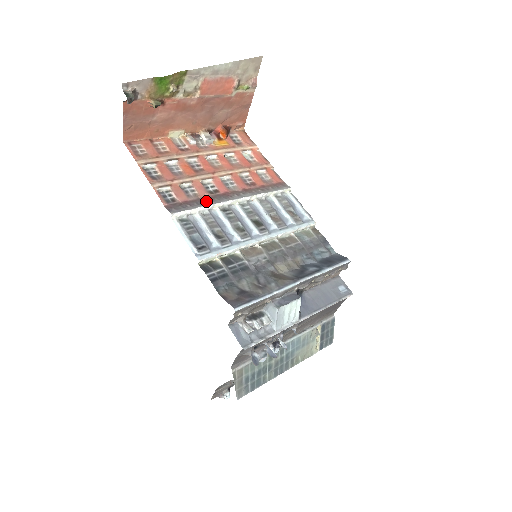
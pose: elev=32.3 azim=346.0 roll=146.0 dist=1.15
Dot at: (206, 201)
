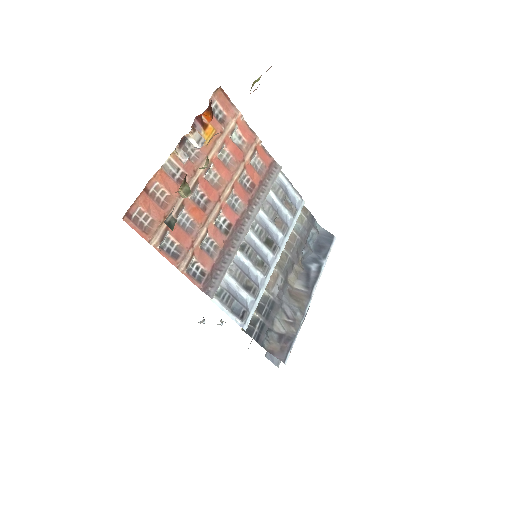
Dot at: (228, 252)
